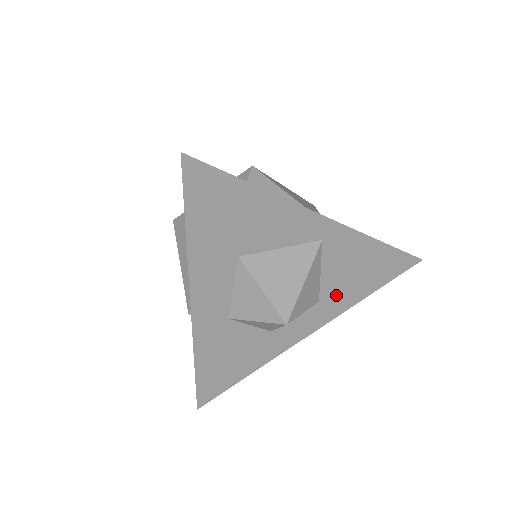
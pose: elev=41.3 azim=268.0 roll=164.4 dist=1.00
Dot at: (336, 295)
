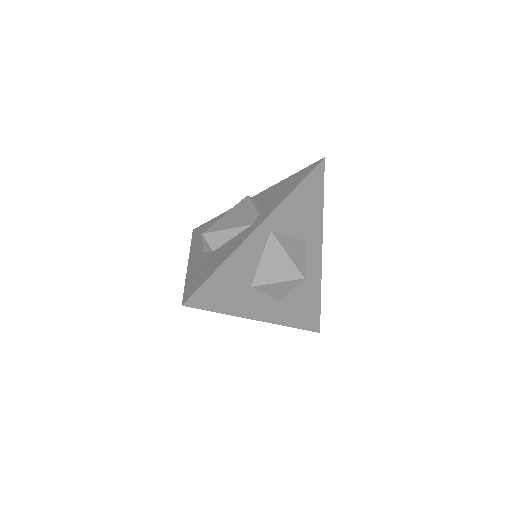
Dot at: (309, 228)
